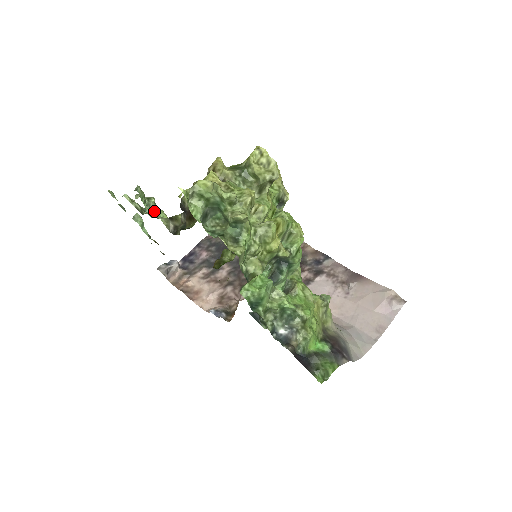
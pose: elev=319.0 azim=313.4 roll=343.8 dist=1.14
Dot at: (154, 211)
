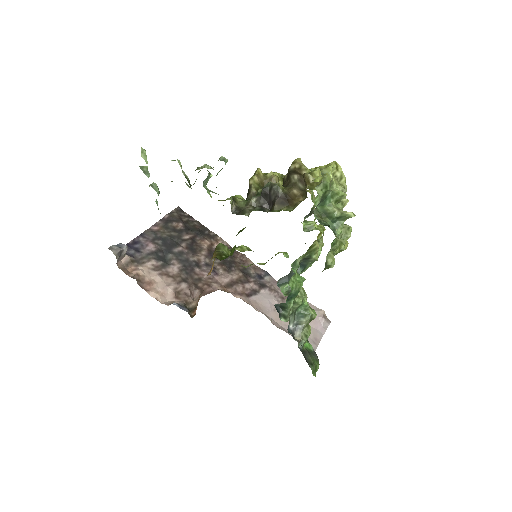
Dot at: (206, 186)
